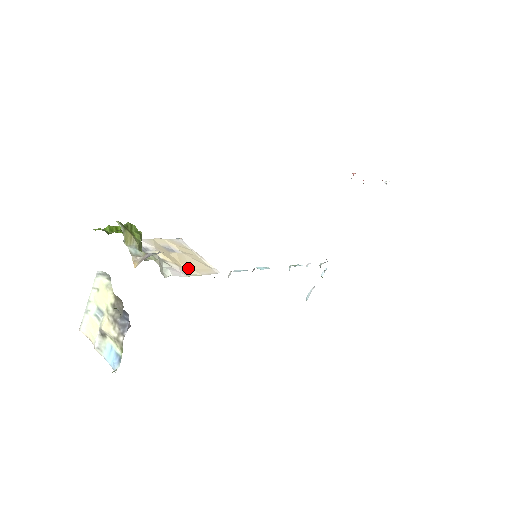
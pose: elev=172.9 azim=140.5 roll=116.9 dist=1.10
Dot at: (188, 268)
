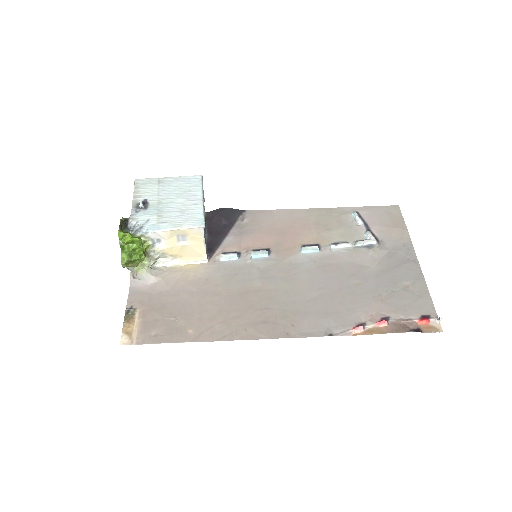
Dot at: (182, 257)
